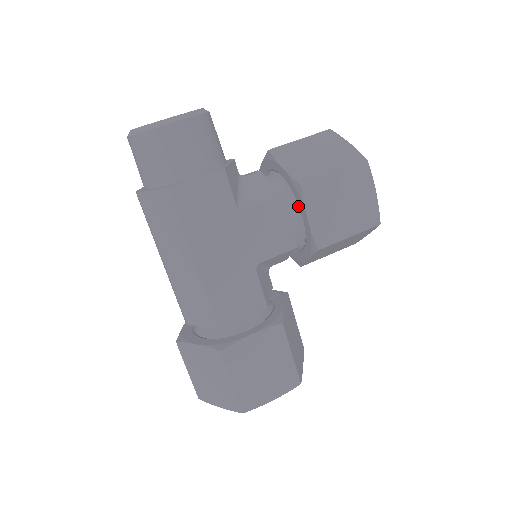
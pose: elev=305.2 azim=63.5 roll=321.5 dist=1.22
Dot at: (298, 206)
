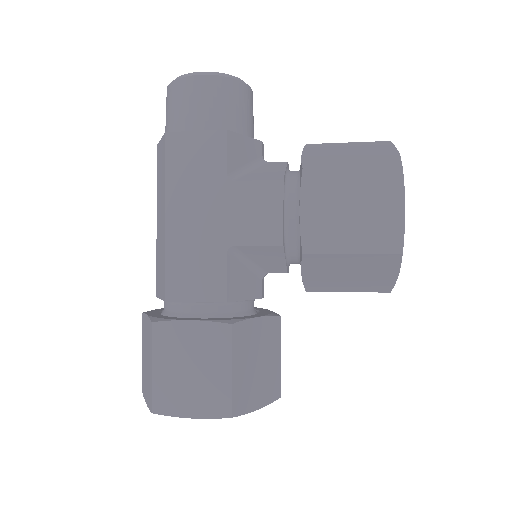
Dot at: occluded
